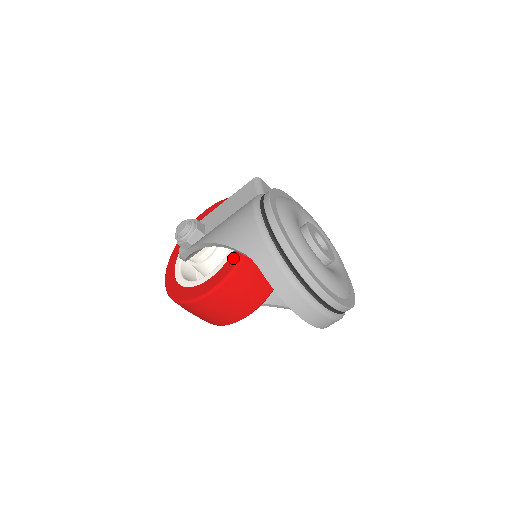
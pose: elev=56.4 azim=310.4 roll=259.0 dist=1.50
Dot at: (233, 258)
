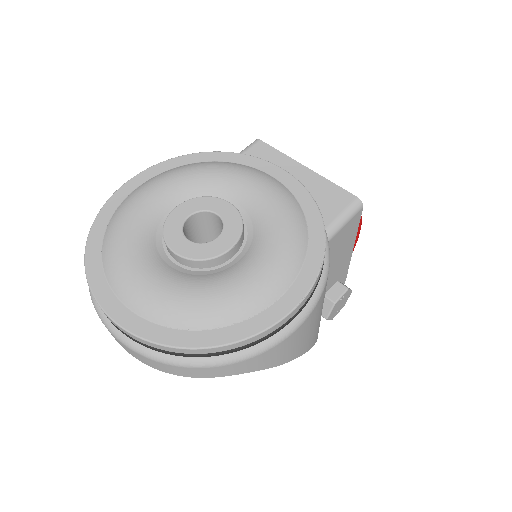
Dot at: occluded
